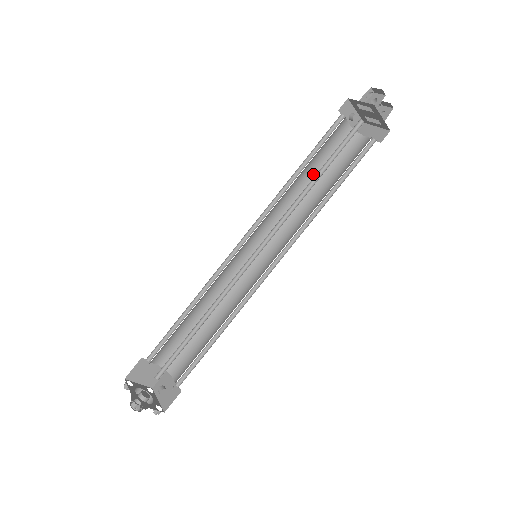
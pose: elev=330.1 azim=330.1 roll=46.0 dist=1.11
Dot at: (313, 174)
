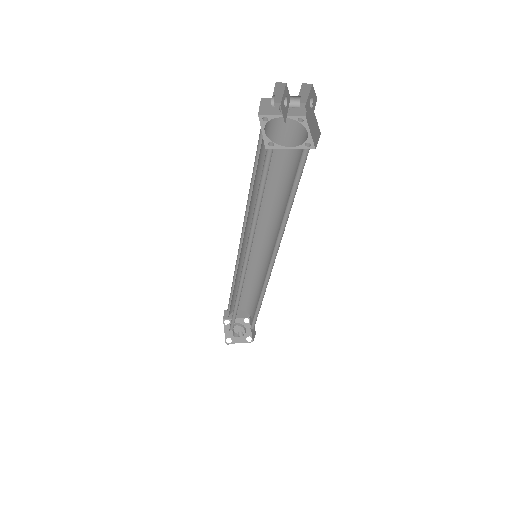
Dot at: (275, 175)
